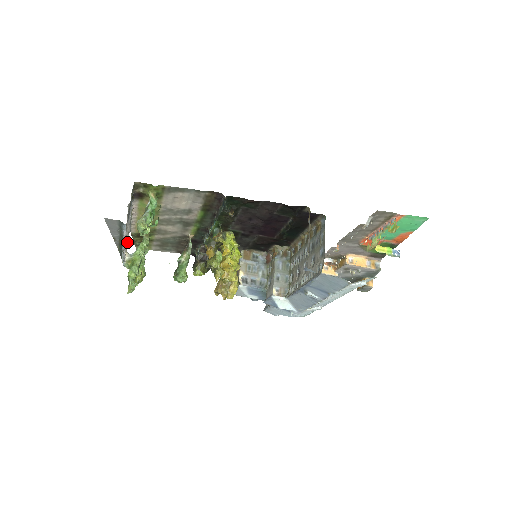
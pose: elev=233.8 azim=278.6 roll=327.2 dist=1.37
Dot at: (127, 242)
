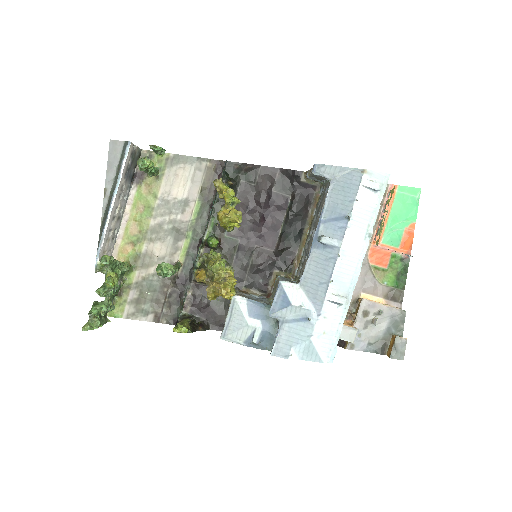
Dot at: (107, 248)
